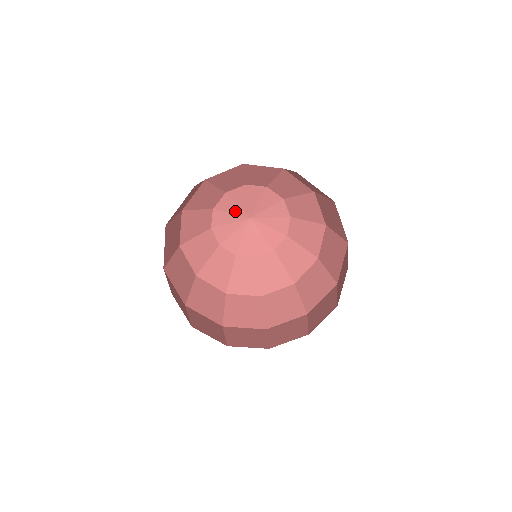
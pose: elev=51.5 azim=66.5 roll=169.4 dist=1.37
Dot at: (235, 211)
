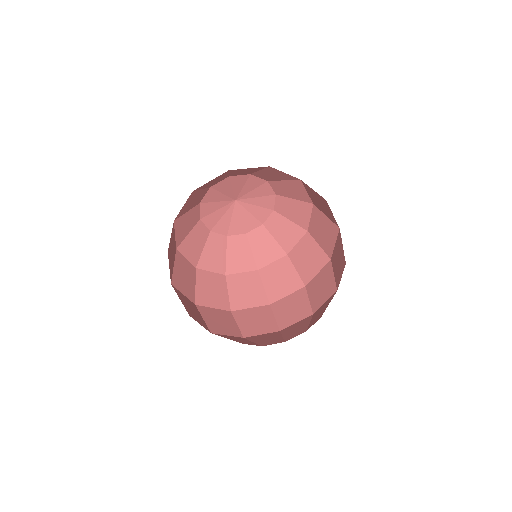
Dot at: (236, 189)
